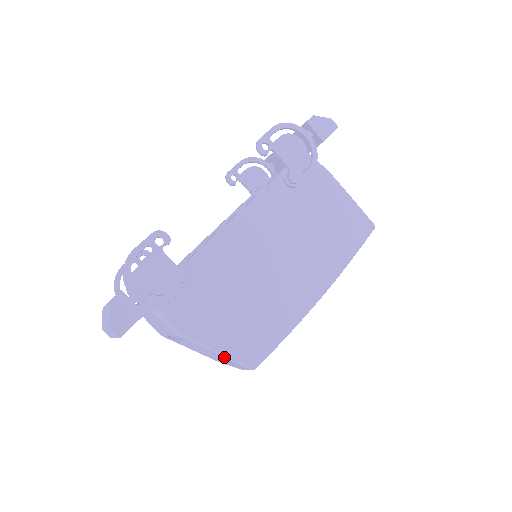
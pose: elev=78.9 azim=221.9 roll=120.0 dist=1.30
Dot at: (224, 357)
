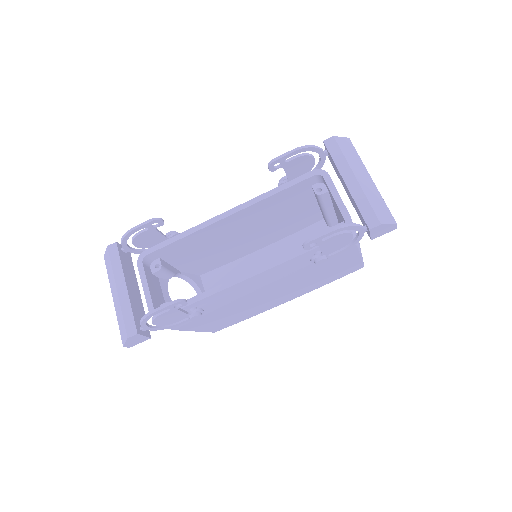
Dot at: occluded
